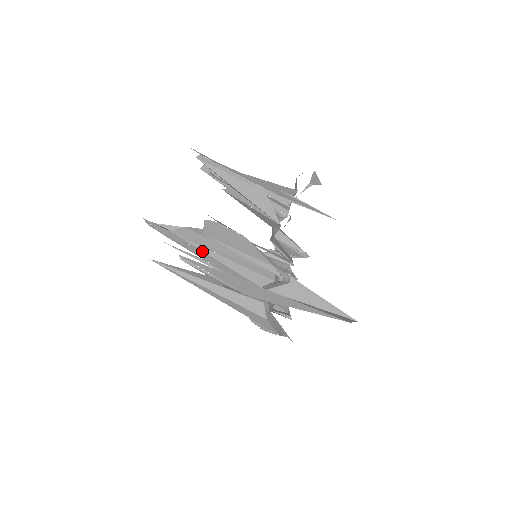
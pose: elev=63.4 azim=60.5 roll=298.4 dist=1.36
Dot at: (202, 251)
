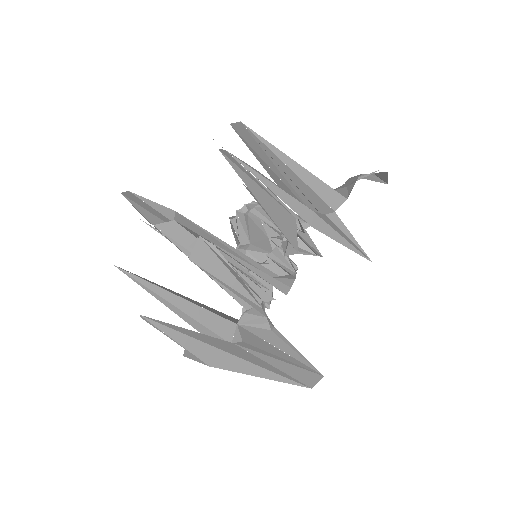
Dot at: (187, 255)
